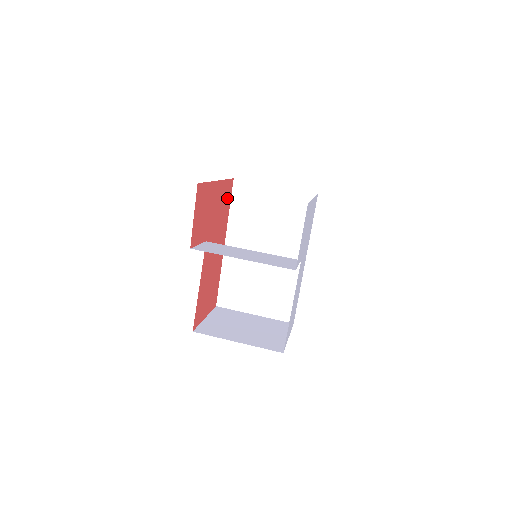
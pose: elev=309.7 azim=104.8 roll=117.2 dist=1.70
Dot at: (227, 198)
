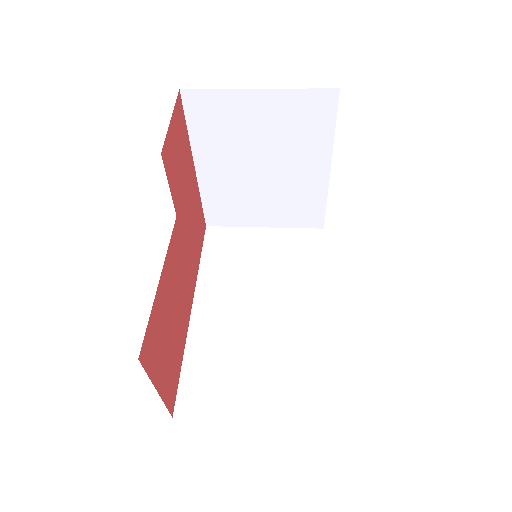
Dot at: (199, 234)
